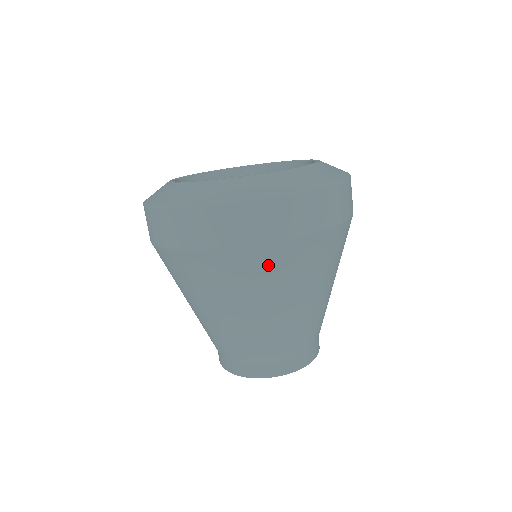
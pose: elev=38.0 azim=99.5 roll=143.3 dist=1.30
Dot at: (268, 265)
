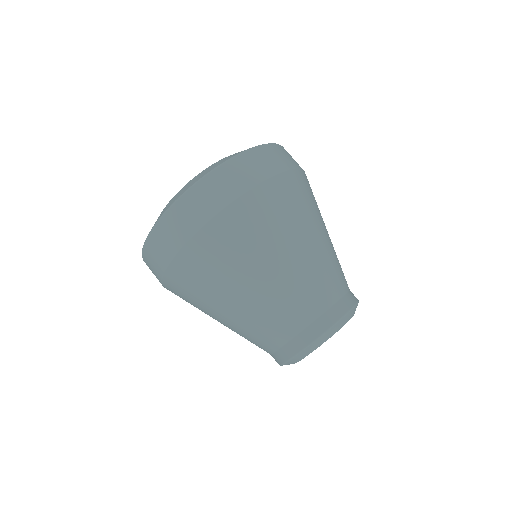
Dot at: (248, 219)
